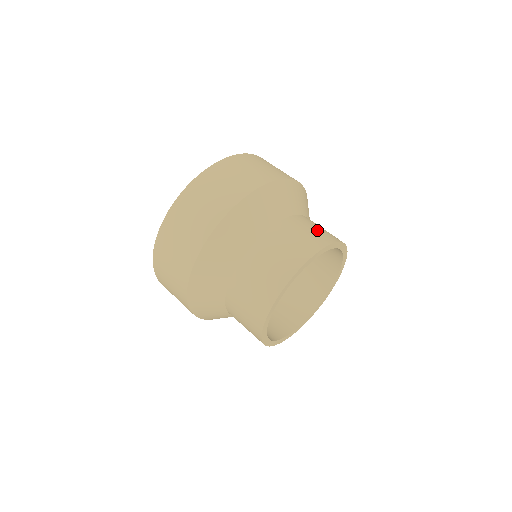
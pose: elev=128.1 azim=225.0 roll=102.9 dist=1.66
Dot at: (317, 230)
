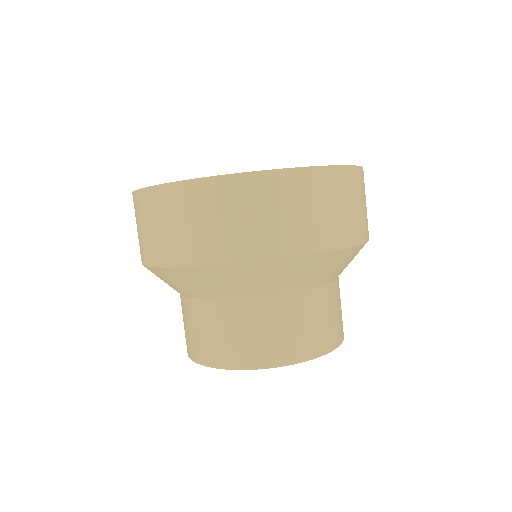
Dot at: (253, 339)
